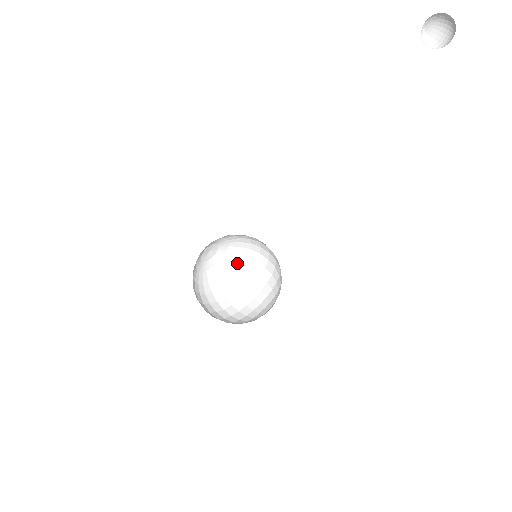
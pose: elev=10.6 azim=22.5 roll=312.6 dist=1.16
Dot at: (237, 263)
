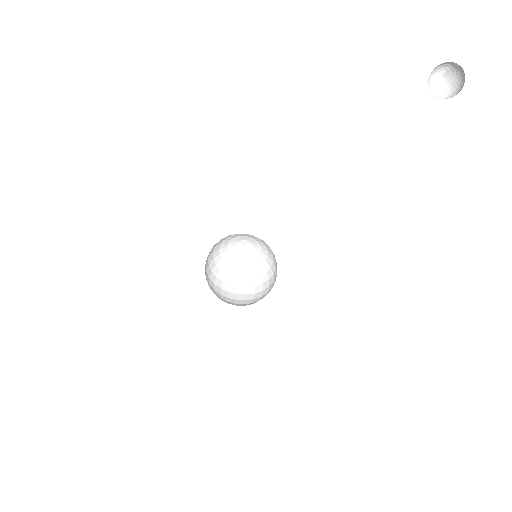
Dot at: (267, 265)
